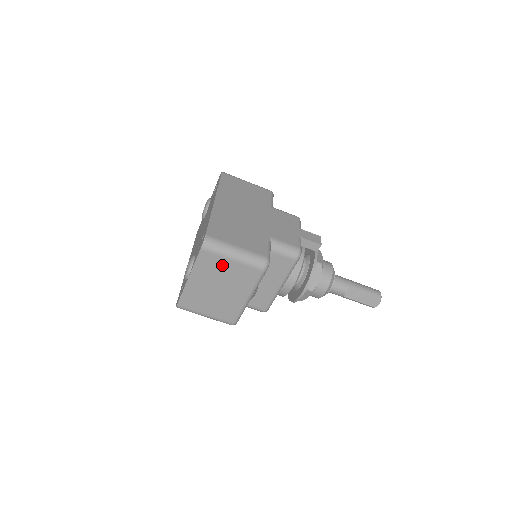
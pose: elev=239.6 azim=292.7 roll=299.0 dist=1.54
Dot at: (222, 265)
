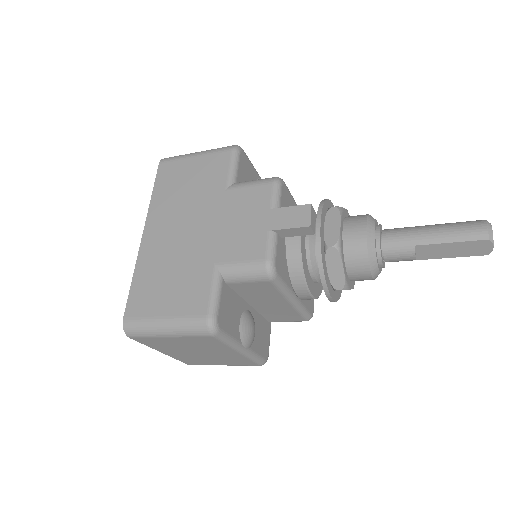
Dot at: (168, 341)
